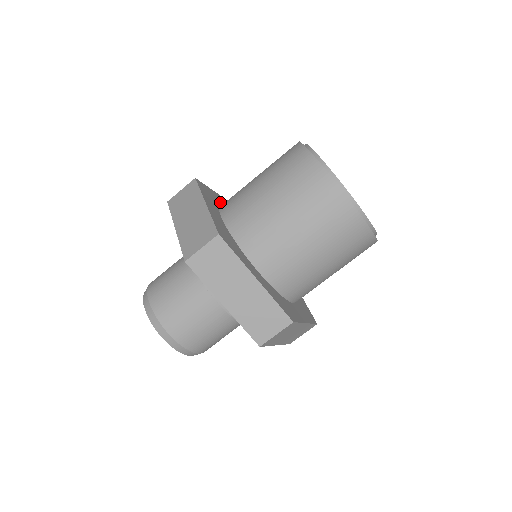
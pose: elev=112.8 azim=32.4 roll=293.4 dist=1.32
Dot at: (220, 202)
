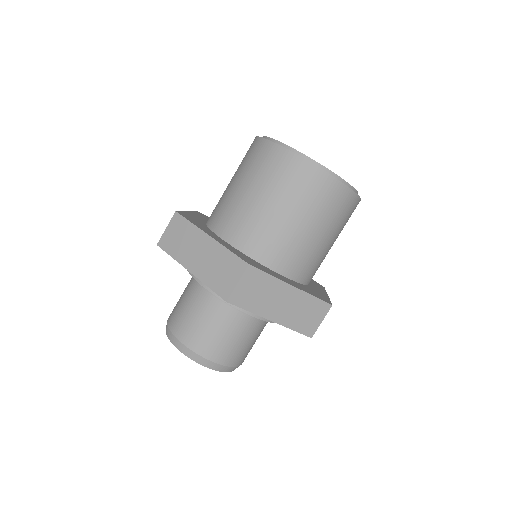
Dot at: occluded
